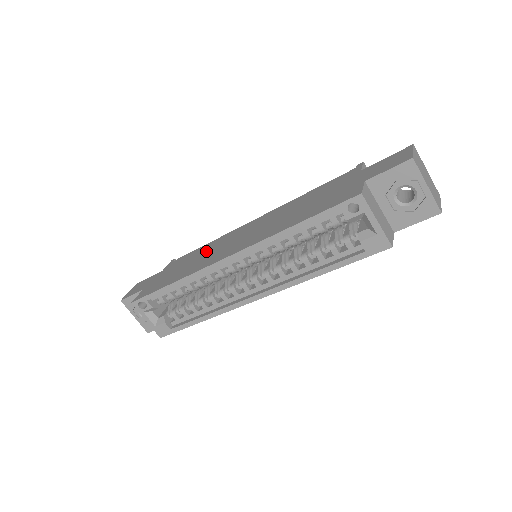
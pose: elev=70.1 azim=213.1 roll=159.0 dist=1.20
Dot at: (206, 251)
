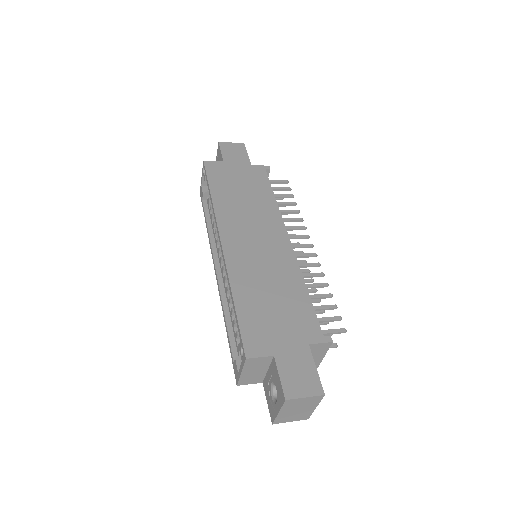
Dot at: (256, 207)
